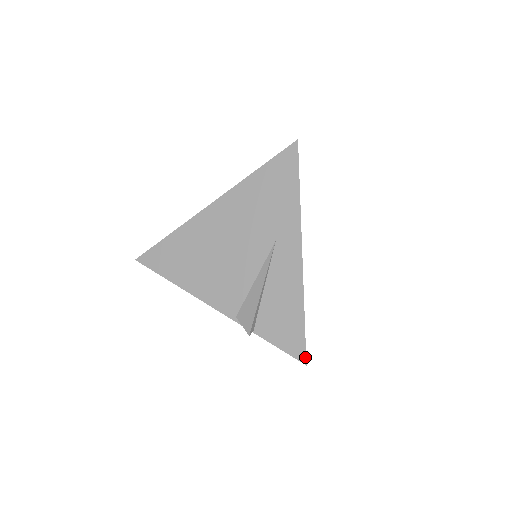
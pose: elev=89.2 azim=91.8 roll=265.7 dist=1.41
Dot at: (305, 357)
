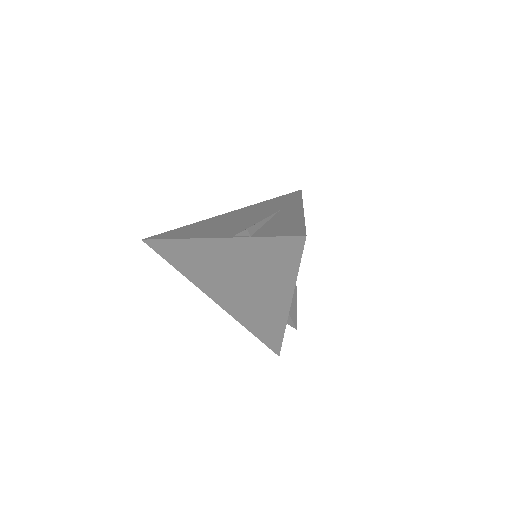
Dot at: (305, 233)
